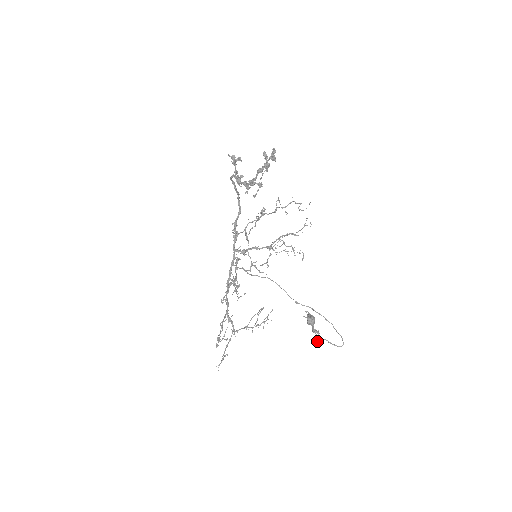
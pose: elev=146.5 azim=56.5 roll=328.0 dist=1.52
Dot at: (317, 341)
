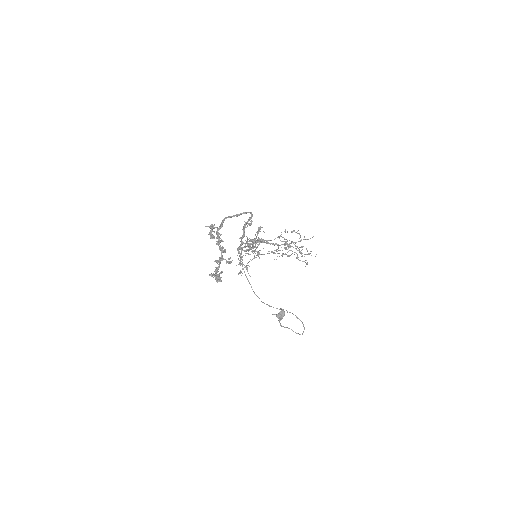
Dot at: (281, 326)
